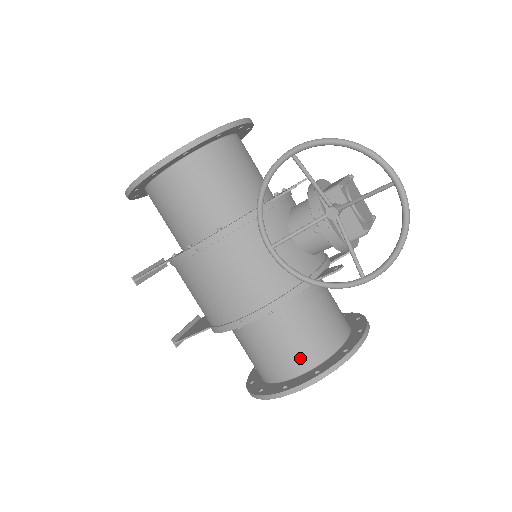
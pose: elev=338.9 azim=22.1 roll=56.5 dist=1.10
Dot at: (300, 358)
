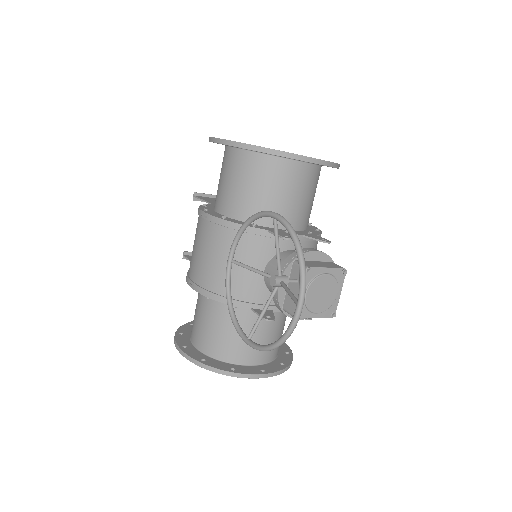
Dot at: (207, 342)
